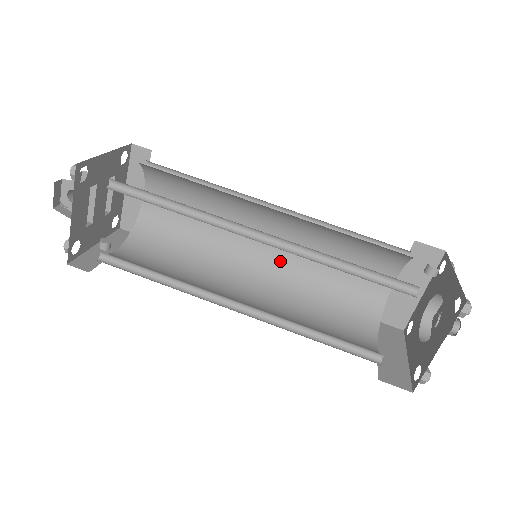
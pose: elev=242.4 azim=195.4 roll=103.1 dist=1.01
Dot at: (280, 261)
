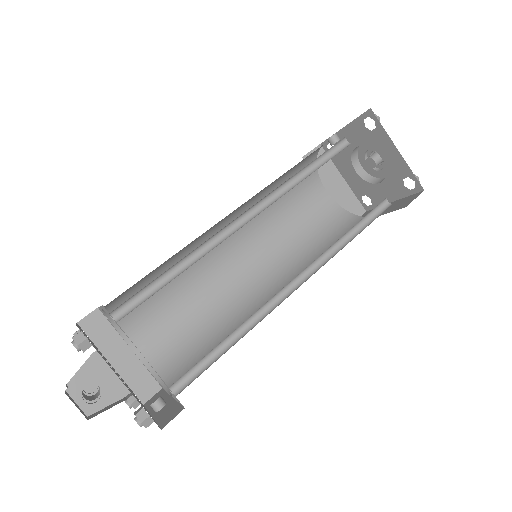
Dot at: (266, 263)
